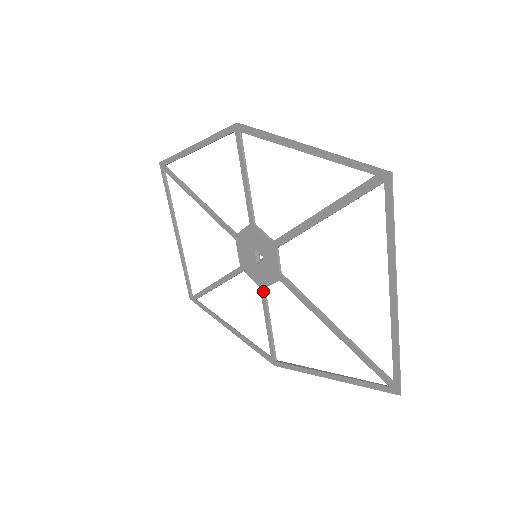
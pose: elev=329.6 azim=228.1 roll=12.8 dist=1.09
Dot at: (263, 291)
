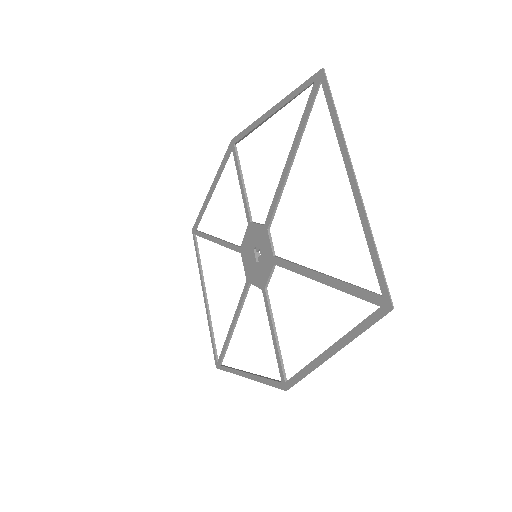
Dot at: (264, 292)
